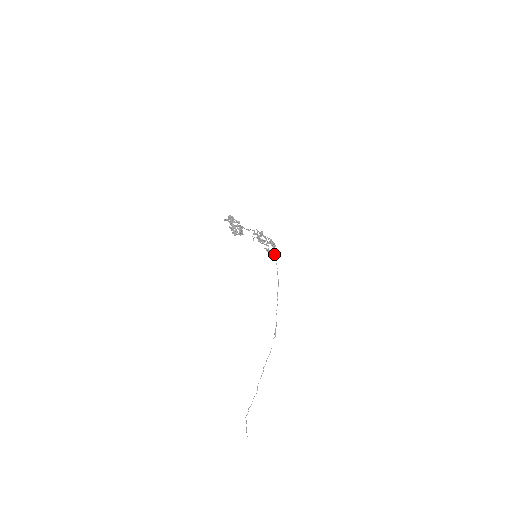
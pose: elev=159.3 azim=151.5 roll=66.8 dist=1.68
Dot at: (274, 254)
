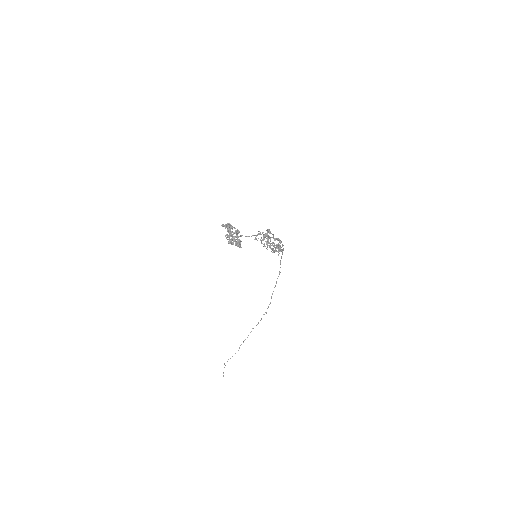
Dot at: (278, 255)
